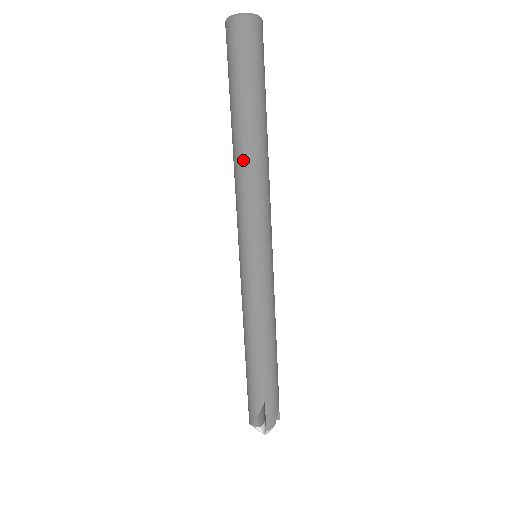
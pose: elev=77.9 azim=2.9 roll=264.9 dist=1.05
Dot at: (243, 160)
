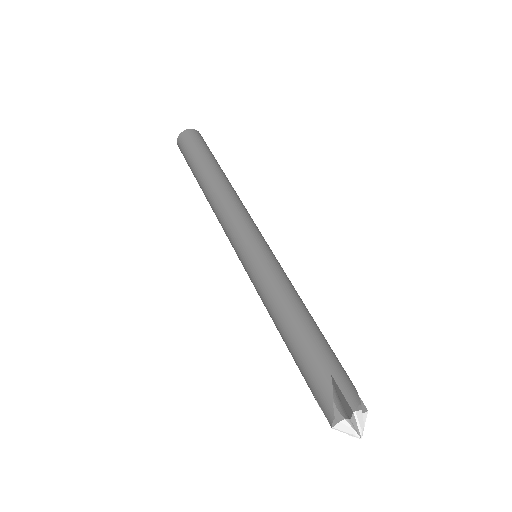
Dot at: (215, 191)
